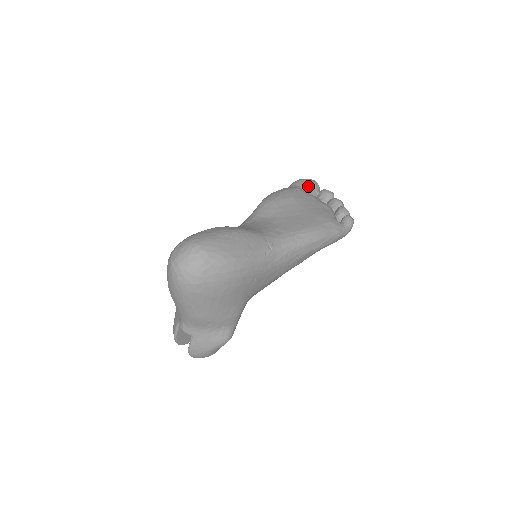
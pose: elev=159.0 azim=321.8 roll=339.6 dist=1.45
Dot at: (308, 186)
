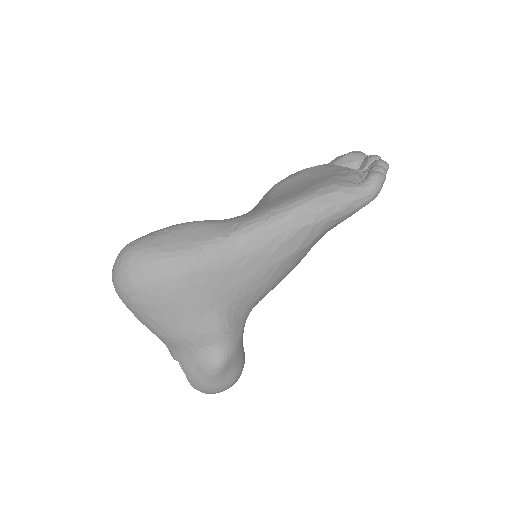
Dot at: (344, 159)
